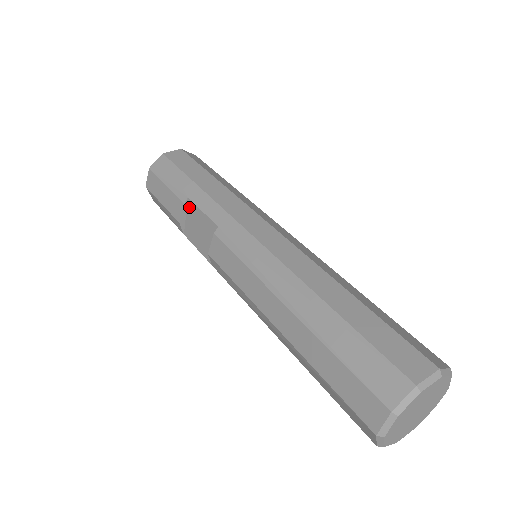
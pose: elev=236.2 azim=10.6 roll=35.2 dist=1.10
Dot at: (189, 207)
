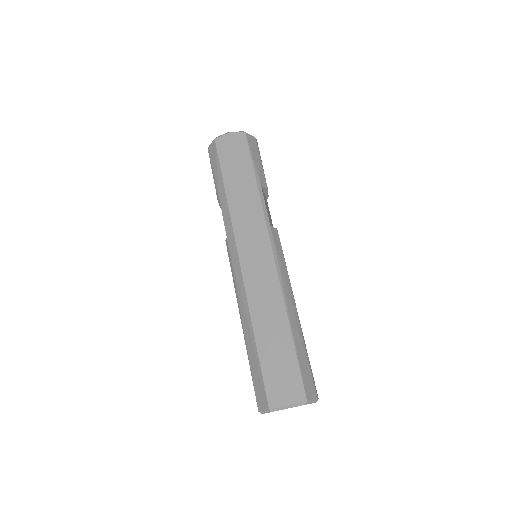
Dot at: occluded
